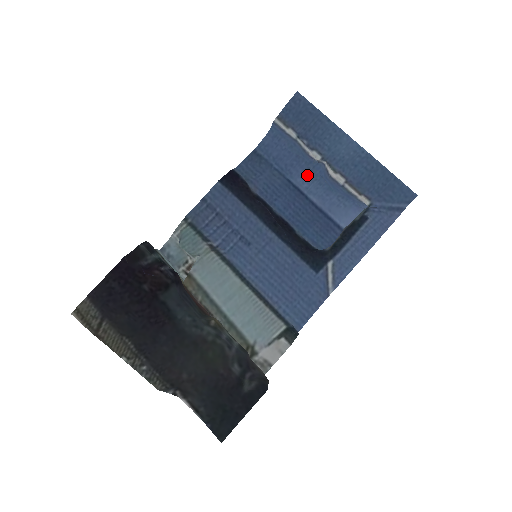
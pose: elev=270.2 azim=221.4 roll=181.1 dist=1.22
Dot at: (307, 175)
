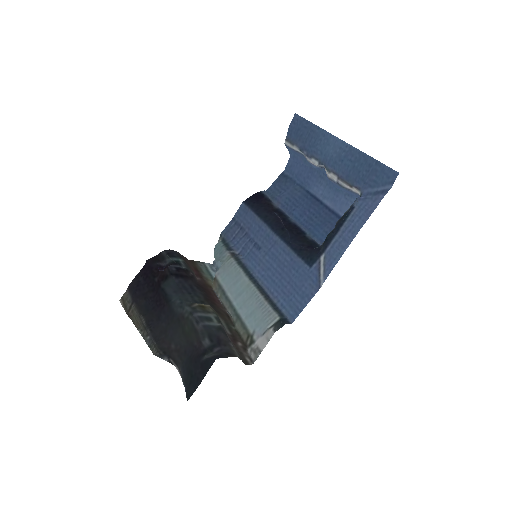
Dot at: (320, 183)
